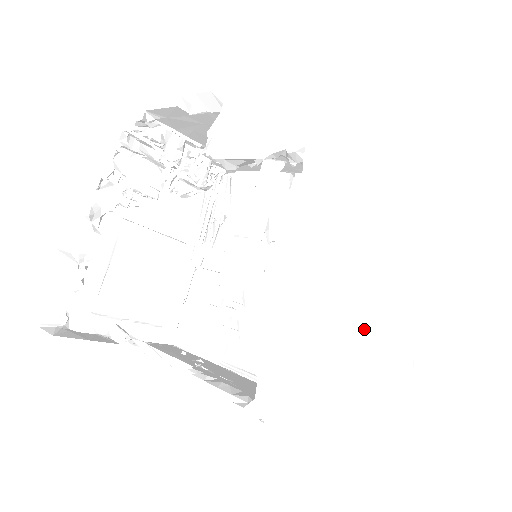
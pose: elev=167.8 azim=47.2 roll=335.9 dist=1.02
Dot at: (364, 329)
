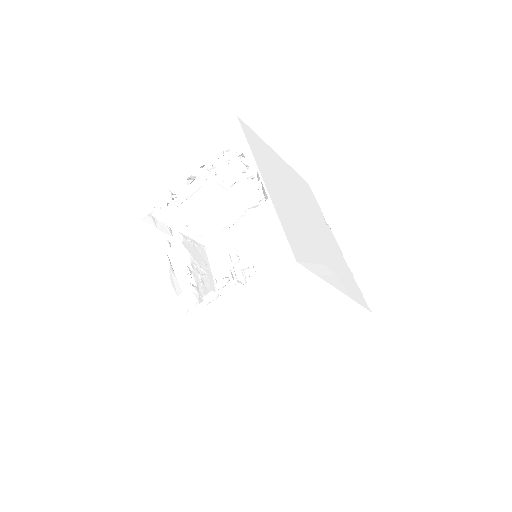
Dot at: (250, 342)
